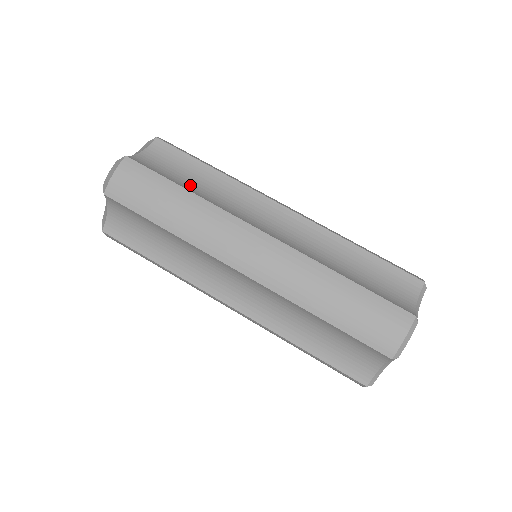
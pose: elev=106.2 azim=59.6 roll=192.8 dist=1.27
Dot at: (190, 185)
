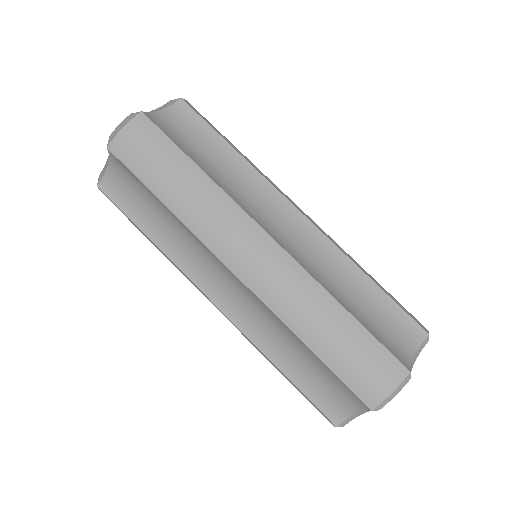
Dot at: (204, 162)
